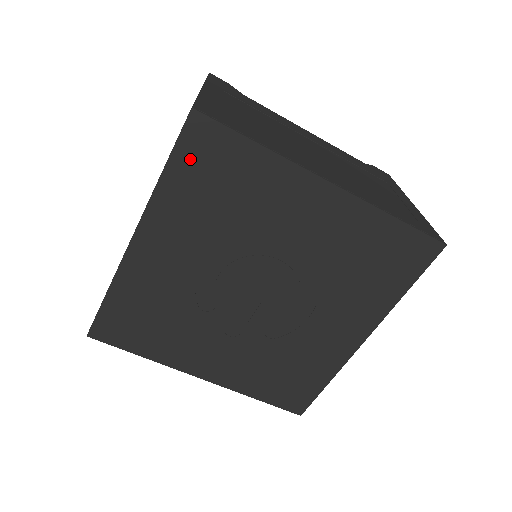
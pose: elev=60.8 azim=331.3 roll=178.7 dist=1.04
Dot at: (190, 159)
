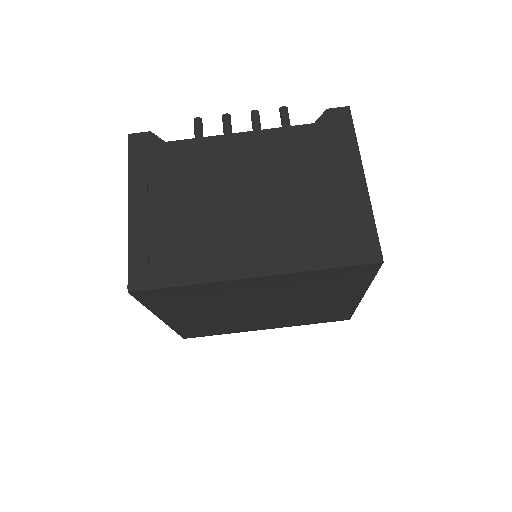
Dot at: (154, 300)
